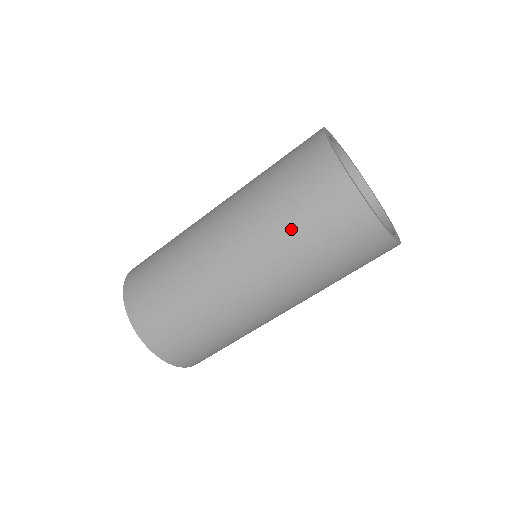
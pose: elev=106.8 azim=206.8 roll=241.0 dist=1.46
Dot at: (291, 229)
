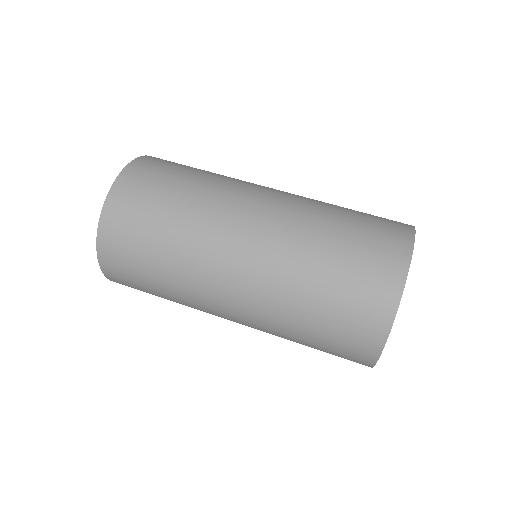
Dot at: (314, 289)
